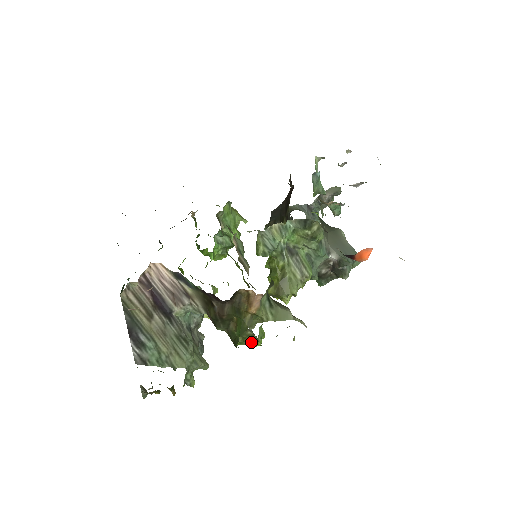
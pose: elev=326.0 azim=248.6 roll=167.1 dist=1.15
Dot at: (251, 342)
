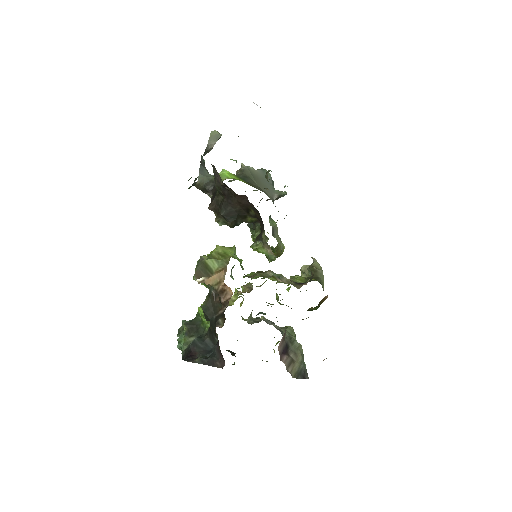
Dot at: occluded
